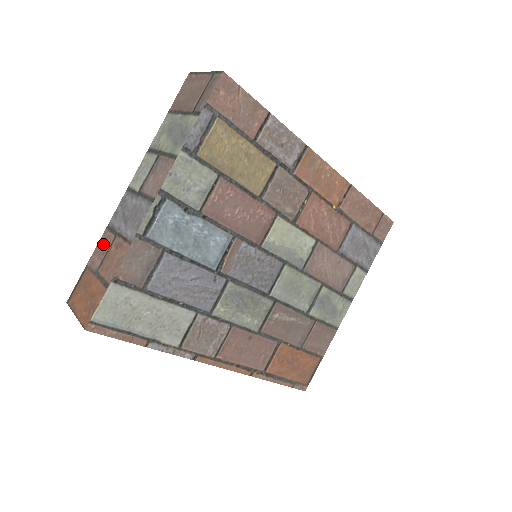
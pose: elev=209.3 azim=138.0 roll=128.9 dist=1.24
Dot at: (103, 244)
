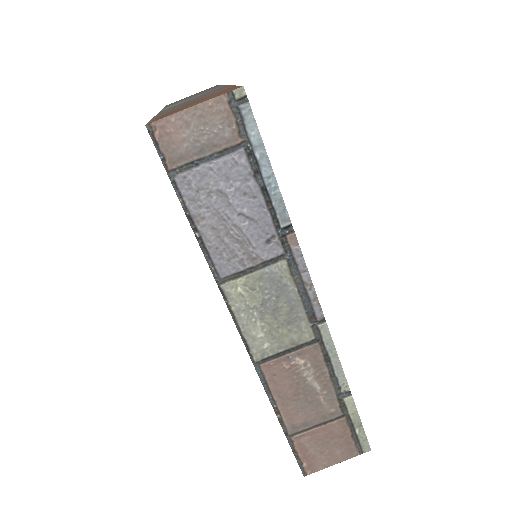
Dot at: (169, 110)
